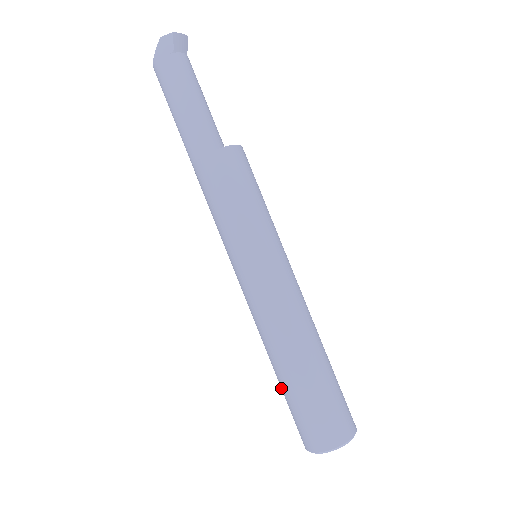
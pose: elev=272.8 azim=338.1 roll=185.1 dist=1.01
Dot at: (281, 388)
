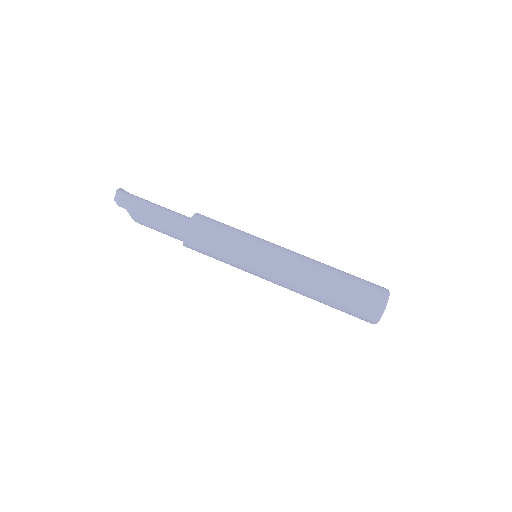
Dot at: (338, 295)
